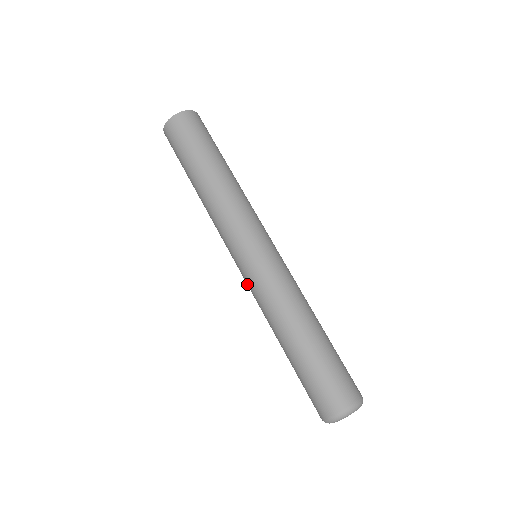
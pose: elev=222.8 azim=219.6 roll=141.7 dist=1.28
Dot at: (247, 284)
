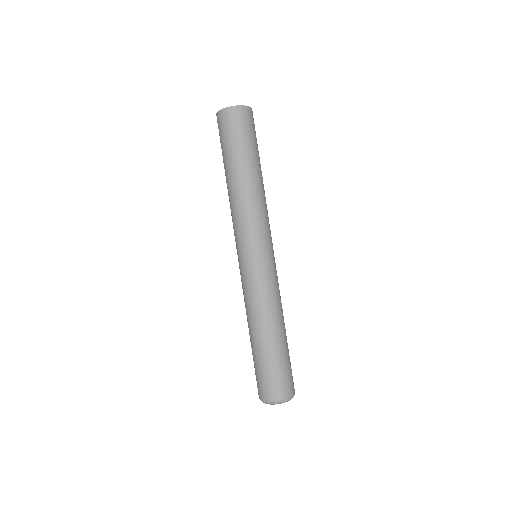
Dot at: (241, 277)
